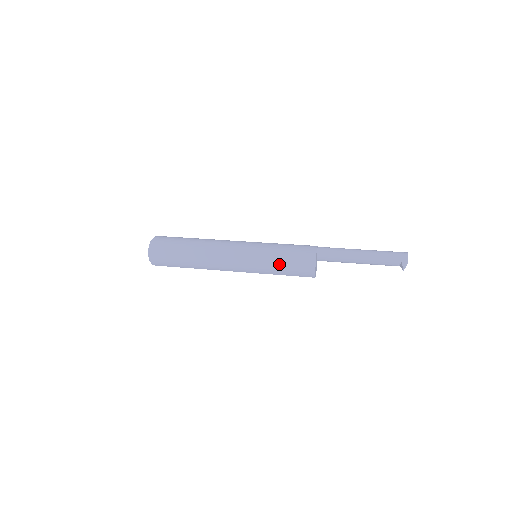
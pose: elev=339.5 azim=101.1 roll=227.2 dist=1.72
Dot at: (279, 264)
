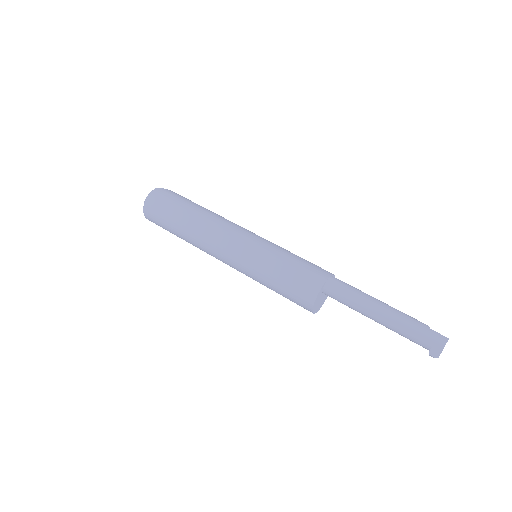
Dot at: occluded
